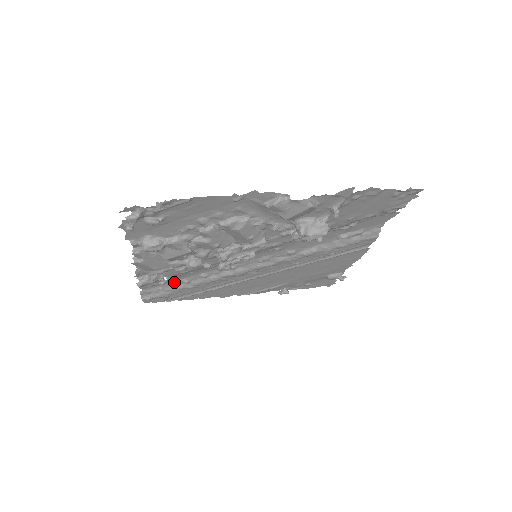
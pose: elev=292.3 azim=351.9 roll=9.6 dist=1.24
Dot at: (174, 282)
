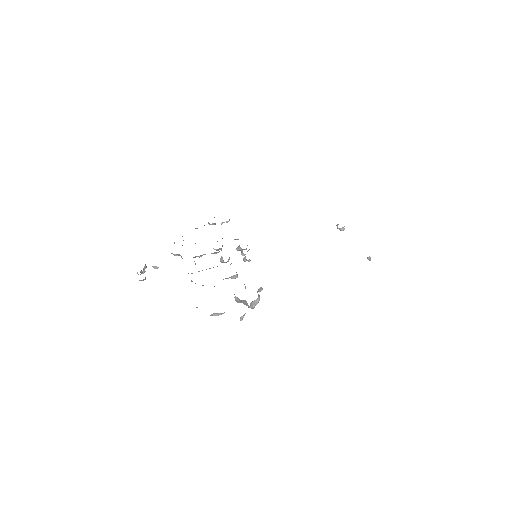
Dot at: occluded
